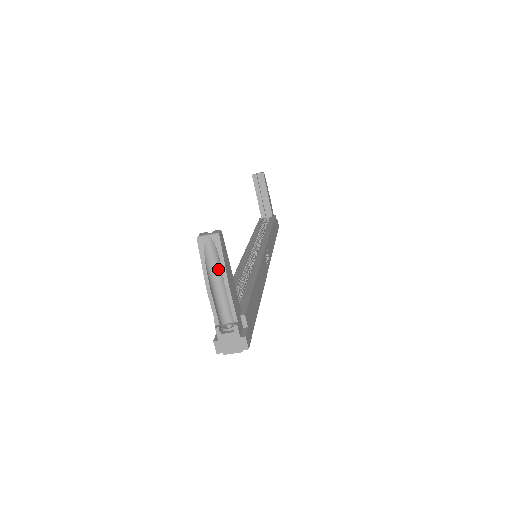
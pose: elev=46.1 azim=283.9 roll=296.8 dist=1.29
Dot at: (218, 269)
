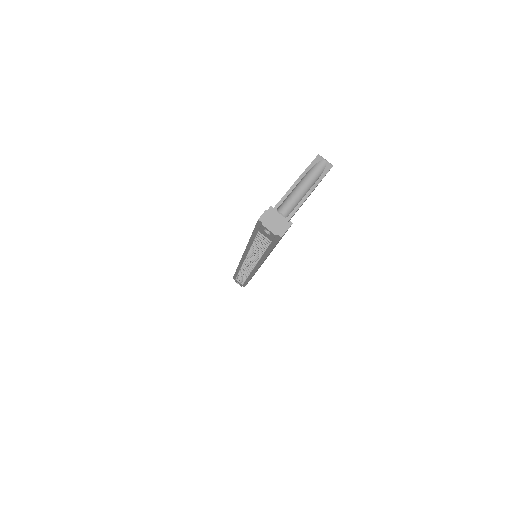
Dot at: (310, 182)
